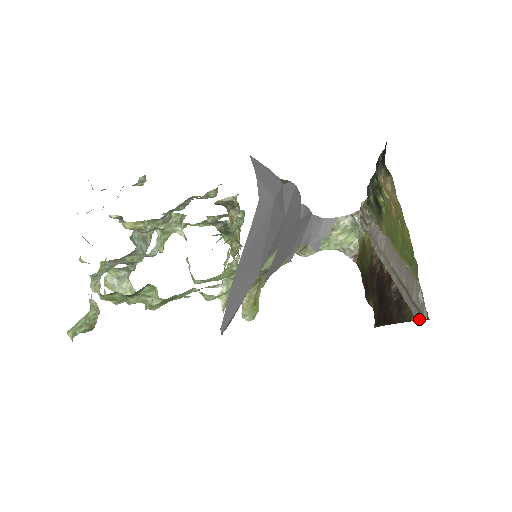
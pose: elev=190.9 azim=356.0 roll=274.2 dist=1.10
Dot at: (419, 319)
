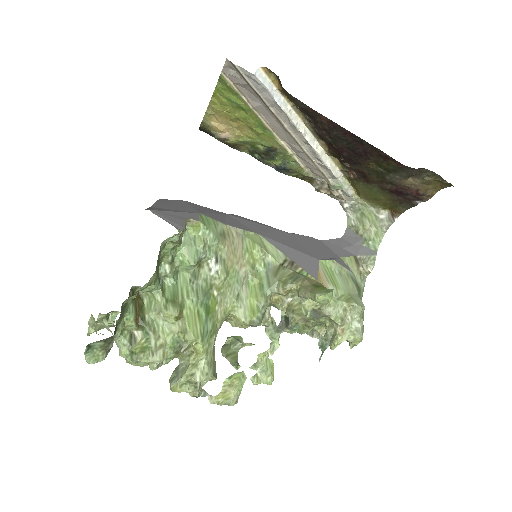
Dot at: (244, 69)
